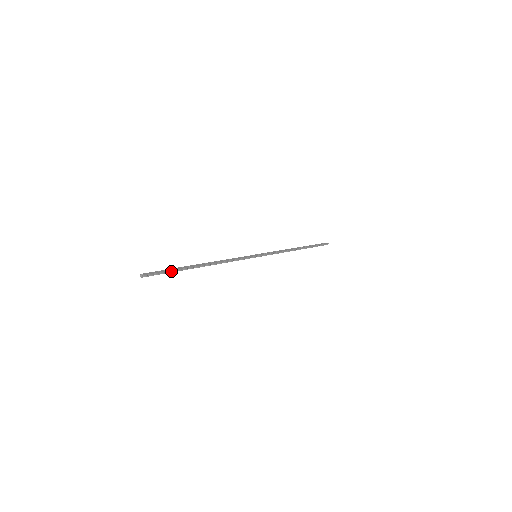
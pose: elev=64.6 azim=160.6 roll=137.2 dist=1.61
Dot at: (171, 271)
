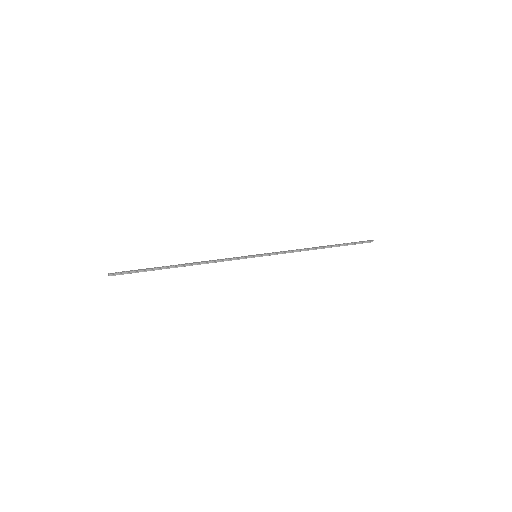
Dot at: (143, 271)
